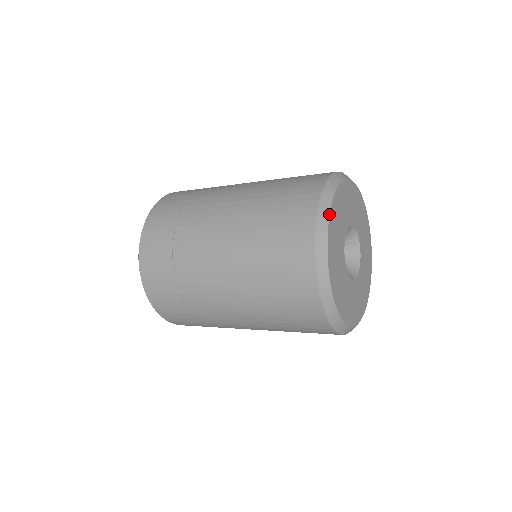
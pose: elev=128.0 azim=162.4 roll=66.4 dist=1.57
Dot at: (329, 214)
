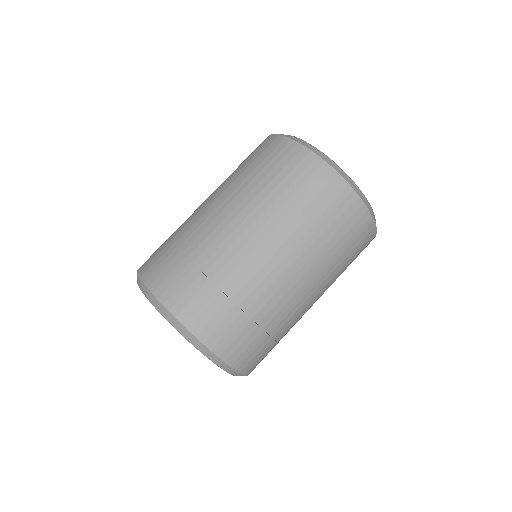
Dot at: (313, 146)
